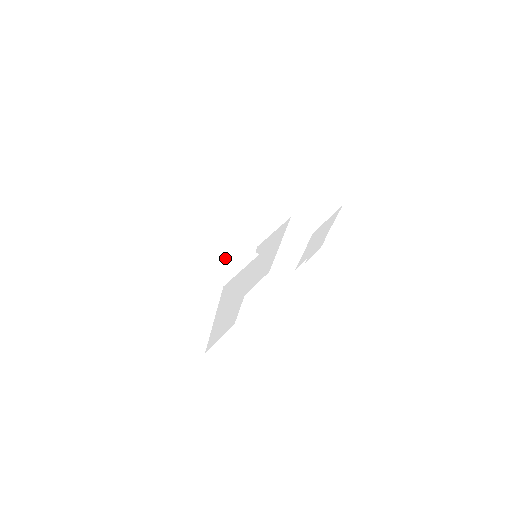
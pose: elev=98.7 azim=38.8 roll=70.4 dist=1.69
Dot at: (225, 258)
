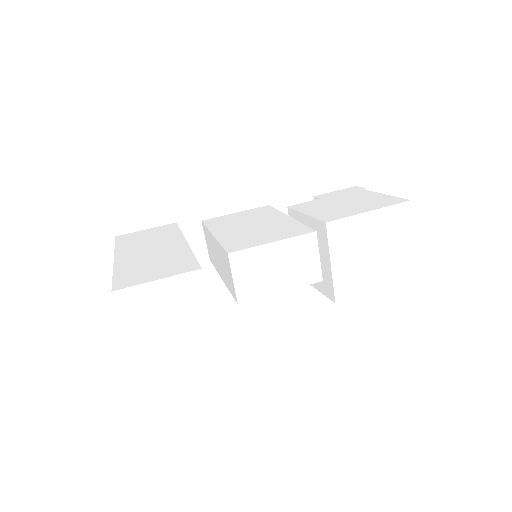
Dot at: (167, 325)
